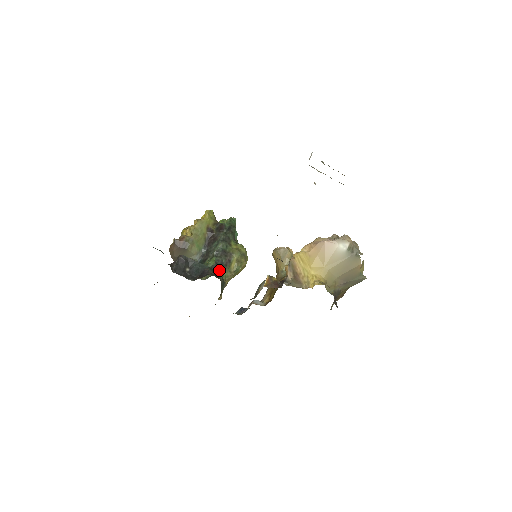
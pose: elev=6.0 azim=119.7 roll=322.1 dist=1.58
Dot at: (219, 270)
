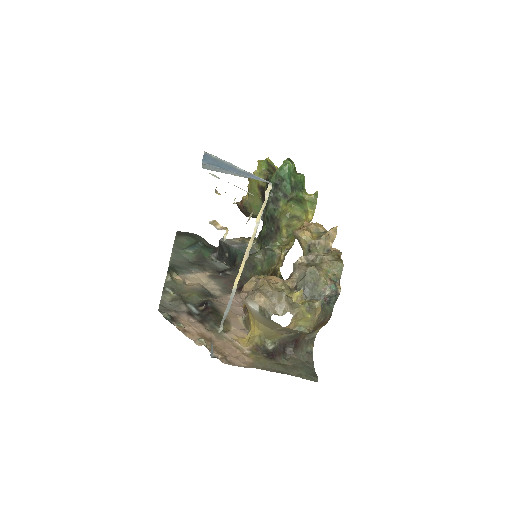
Dot at: (269, 240)
